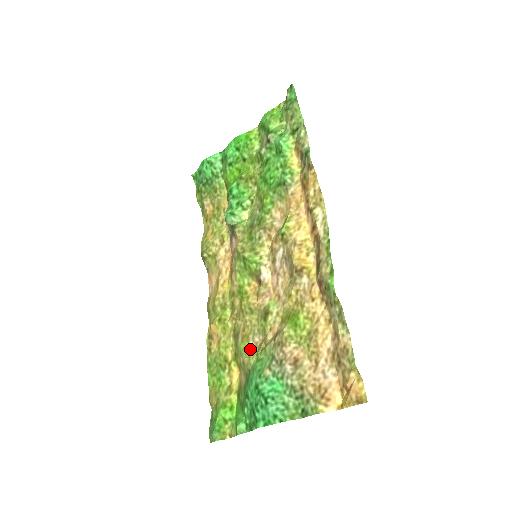
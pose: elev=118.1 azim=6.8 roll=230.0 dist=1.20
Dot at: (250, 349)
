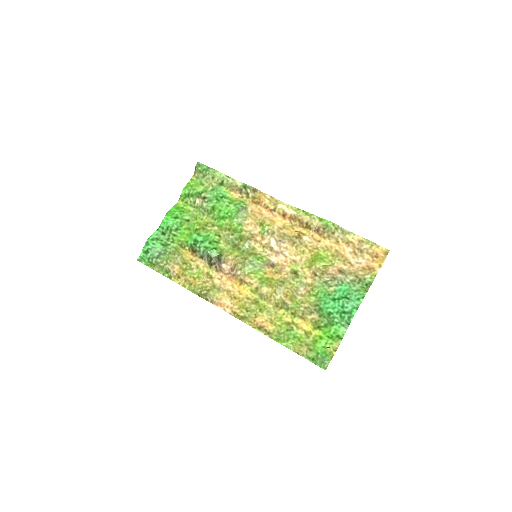
Dot at: (302, 299)
